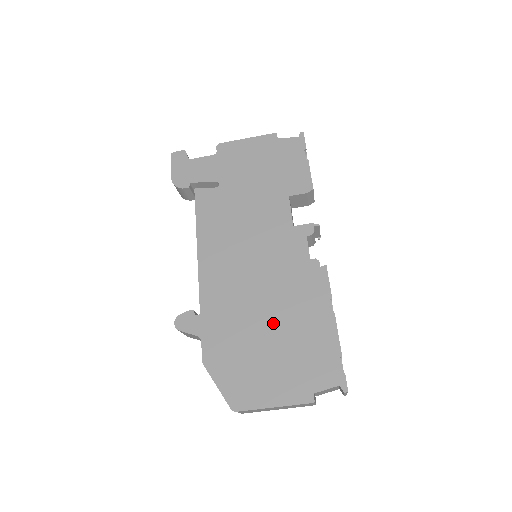
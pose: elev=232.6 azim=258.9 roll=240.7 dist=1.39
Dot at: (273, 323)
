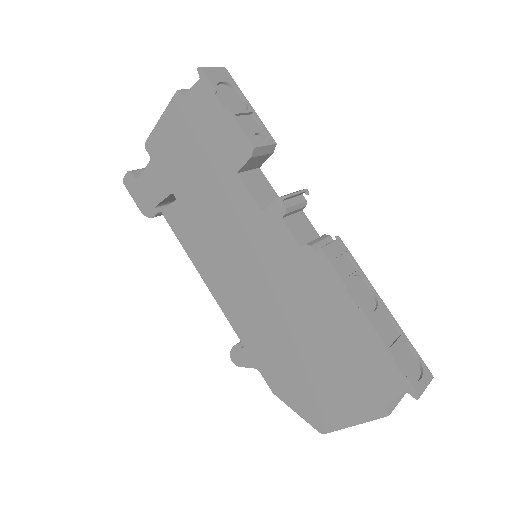
Dot at: (306, 338)
